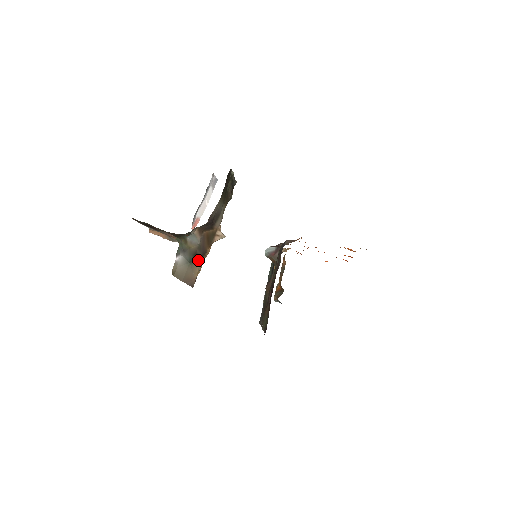
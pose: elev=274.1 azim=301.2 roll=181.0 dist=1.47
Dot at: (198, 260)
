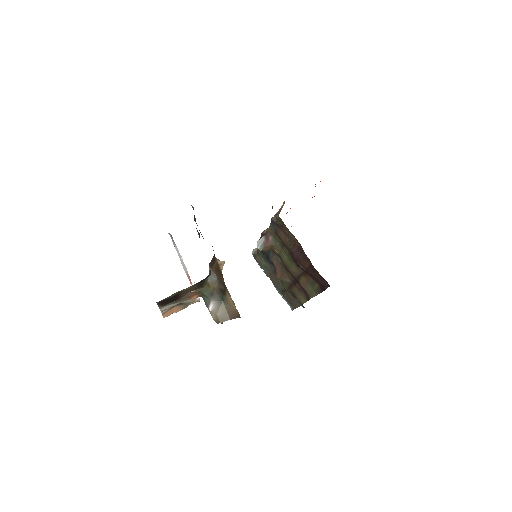
Dot at: (225, 294)
